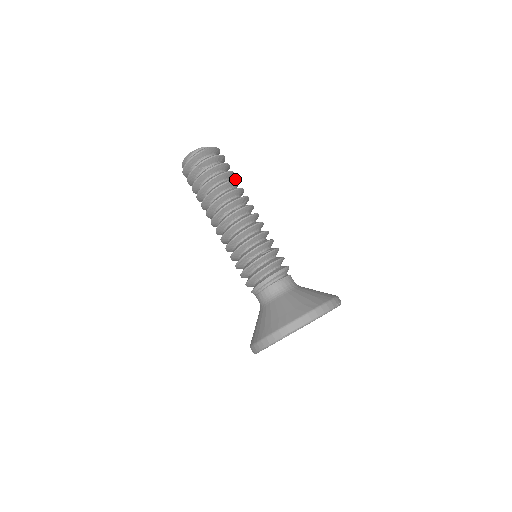
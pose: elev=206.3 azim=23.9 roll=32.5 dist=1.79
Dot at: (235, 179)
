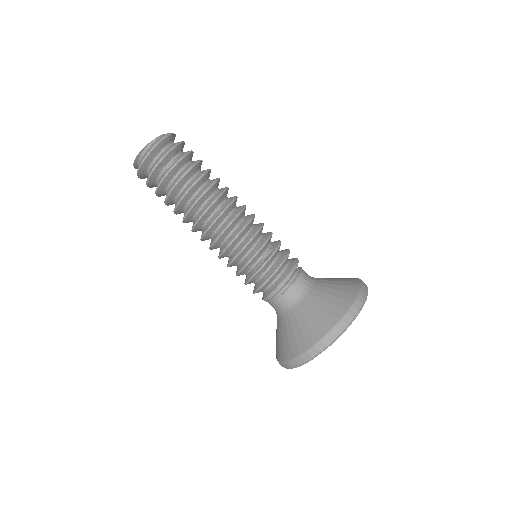
Dot at: (205, 171)
